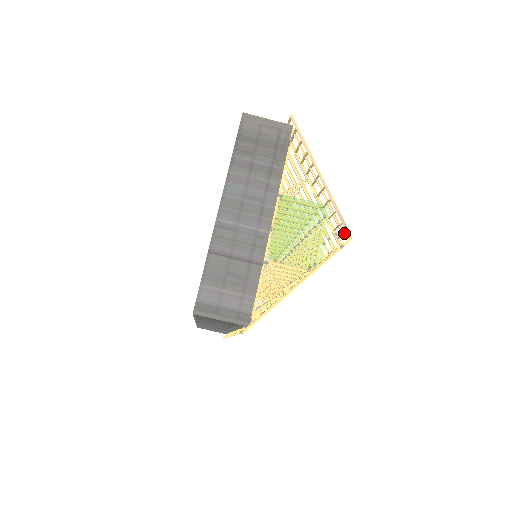
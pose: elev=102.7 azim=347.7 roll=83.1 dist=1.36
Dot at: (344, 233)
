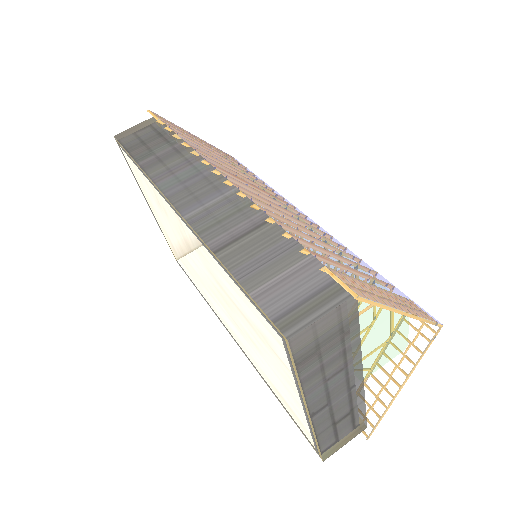
Dot at: occluded
